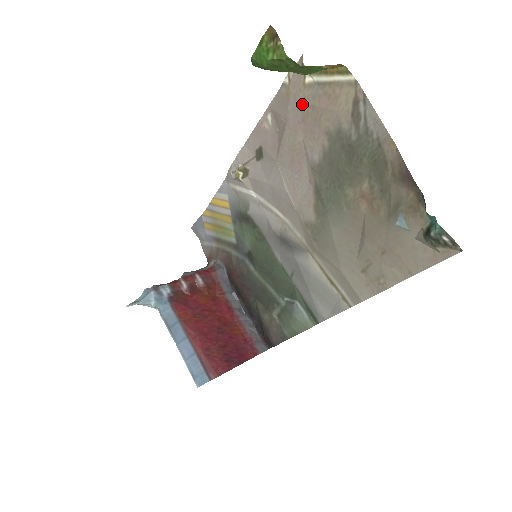
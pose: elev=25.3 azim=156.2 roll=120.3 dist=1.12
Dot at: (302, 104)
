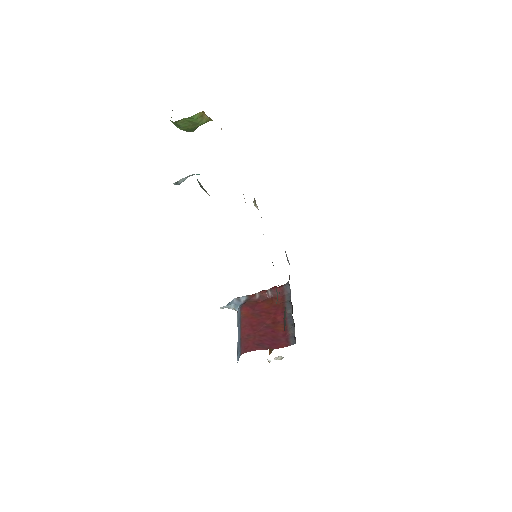
Dot at: occluded
